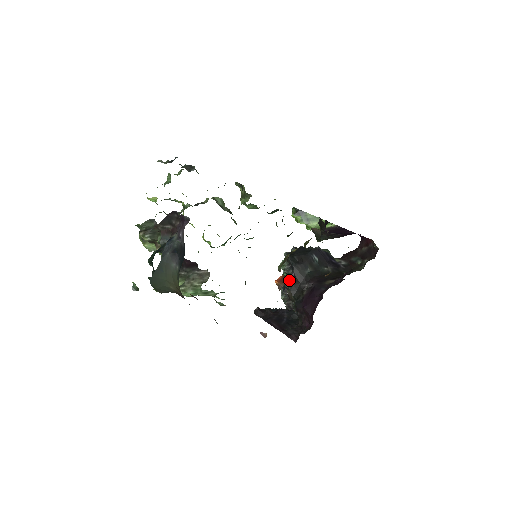
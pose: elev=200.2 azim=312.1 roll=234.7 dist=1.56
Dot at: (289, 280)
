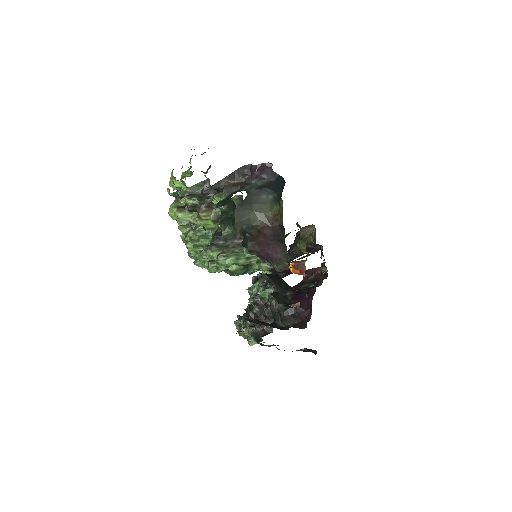
Dot at: occluded
